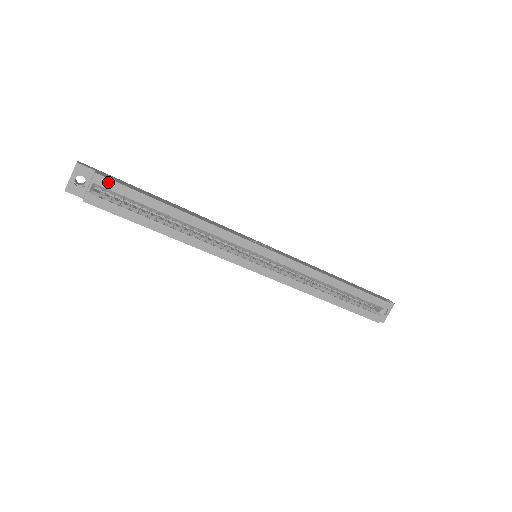
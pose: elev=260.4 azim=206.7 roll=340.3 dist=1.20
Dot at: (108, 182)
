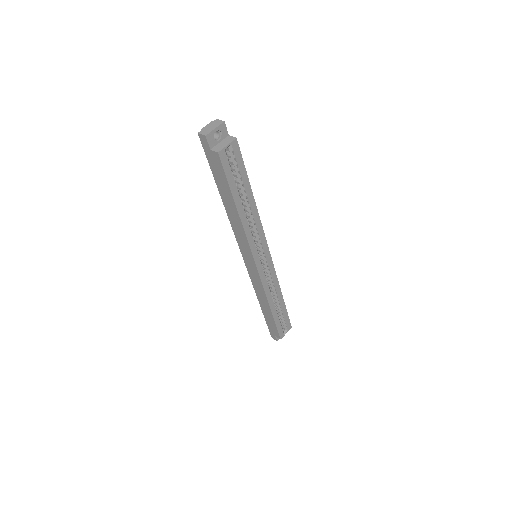
Dot at: (238, 150)
